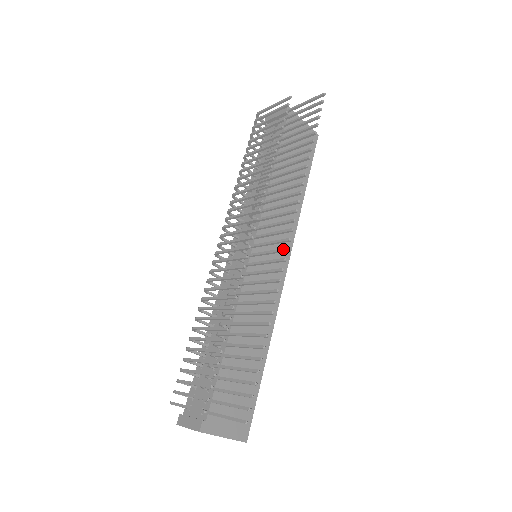
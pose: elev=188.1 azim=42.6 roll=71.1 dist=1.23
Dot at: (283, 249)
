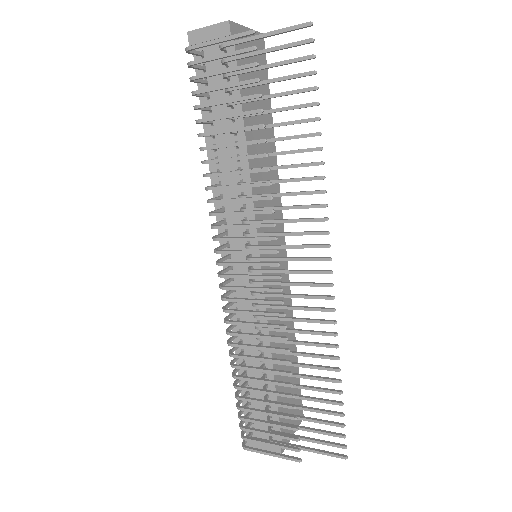
Dot at: (326, 285)
